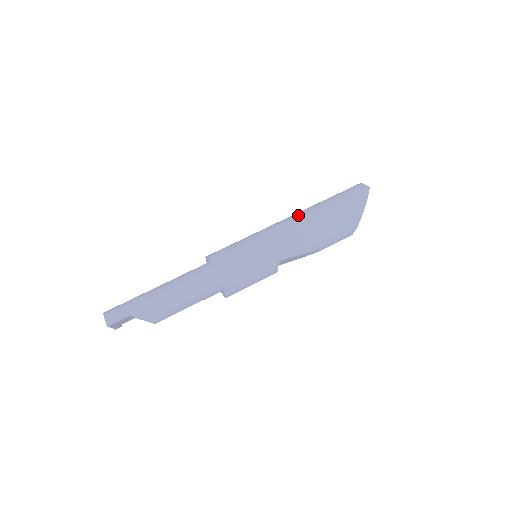
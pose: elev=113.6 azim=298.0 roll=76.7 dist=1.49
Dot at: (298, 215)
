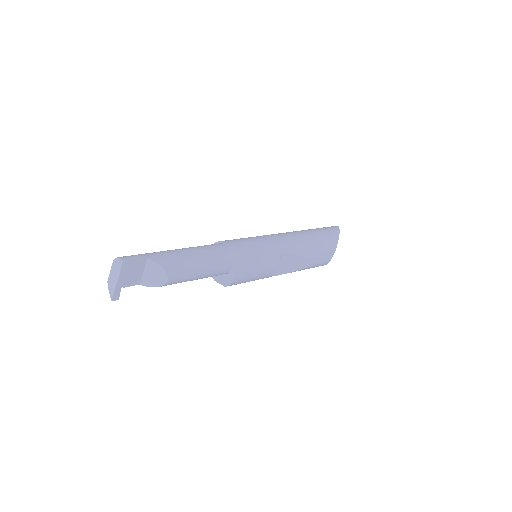
Dot at: occluded
